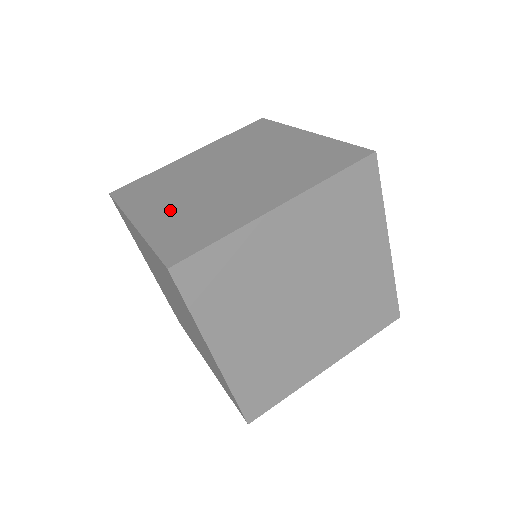
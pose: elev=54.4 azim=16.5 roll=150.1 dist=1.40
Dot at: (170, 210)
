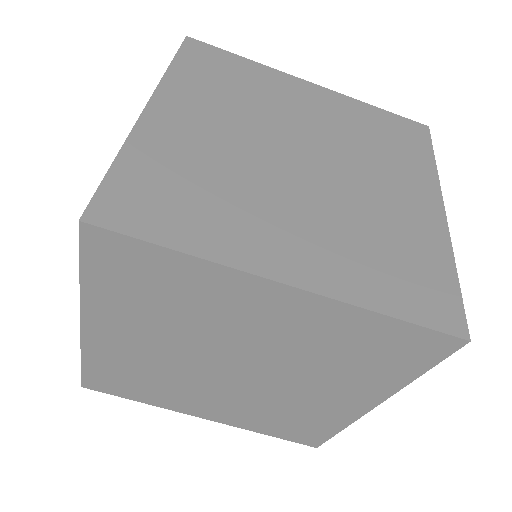
Dot at: occluded
